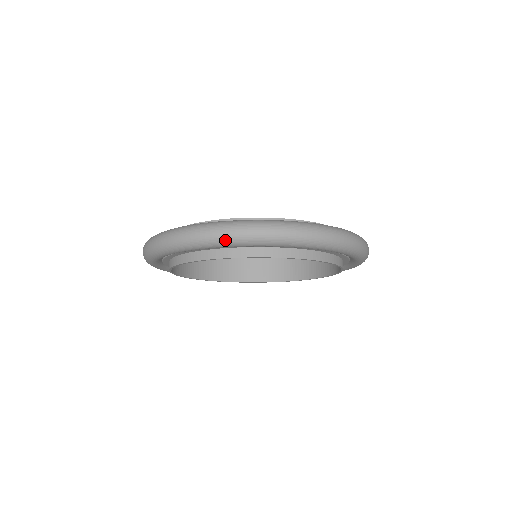
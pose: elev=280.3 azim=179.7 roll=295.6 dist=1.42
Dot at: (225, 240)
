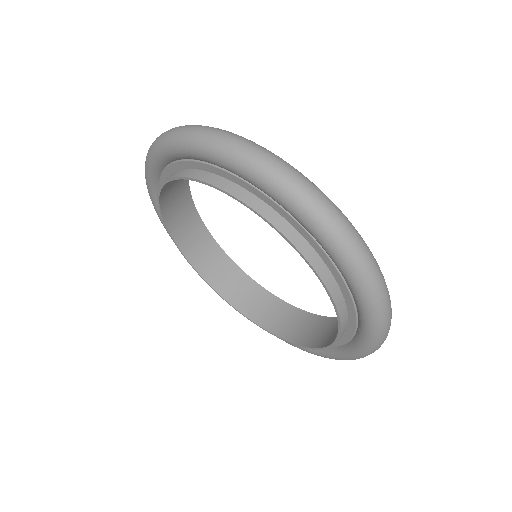
Dot at: (209, 143)
